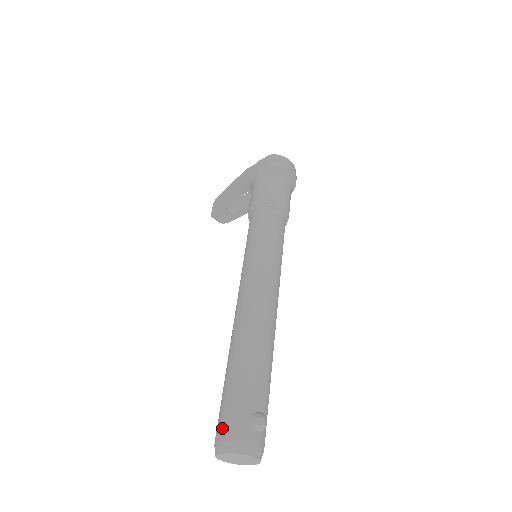
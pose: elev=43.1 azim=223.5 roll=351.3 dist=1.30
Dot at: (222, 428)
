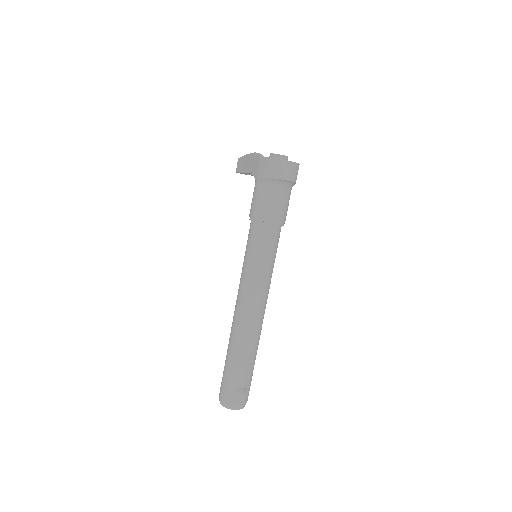
Dot at: (221, 391)
